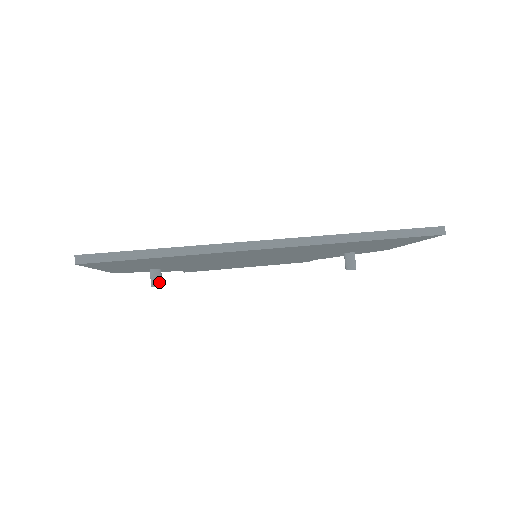
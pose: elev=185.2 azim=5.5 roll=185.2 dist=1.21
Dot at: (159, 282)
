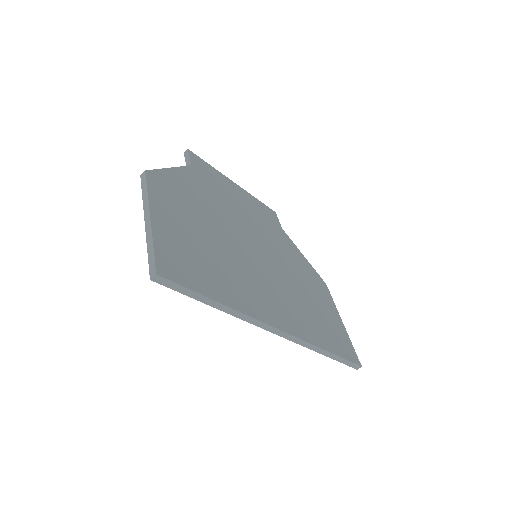
Dot at: occluded
